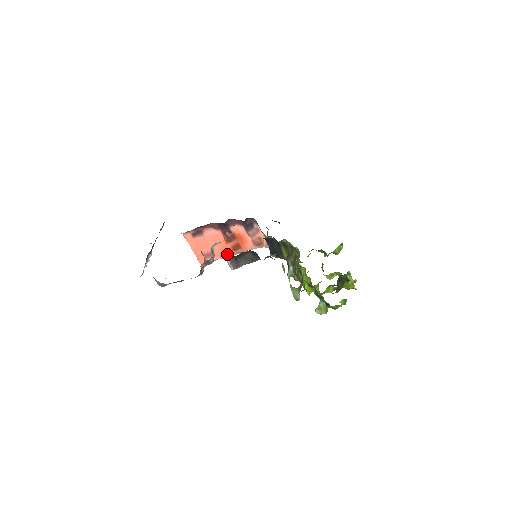
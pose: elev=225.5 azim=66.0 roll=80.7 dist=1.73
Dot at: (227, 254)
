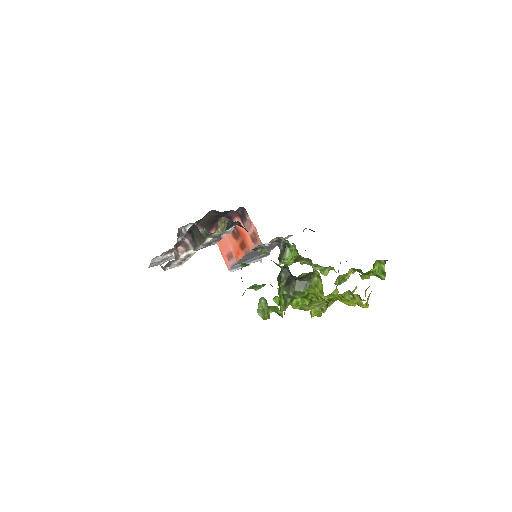
Dot at: (238, 254)
